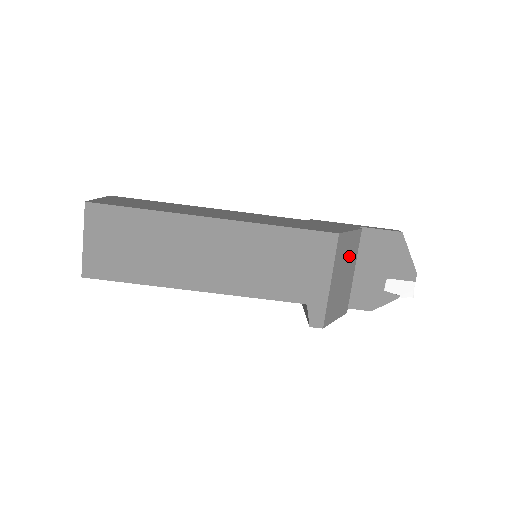
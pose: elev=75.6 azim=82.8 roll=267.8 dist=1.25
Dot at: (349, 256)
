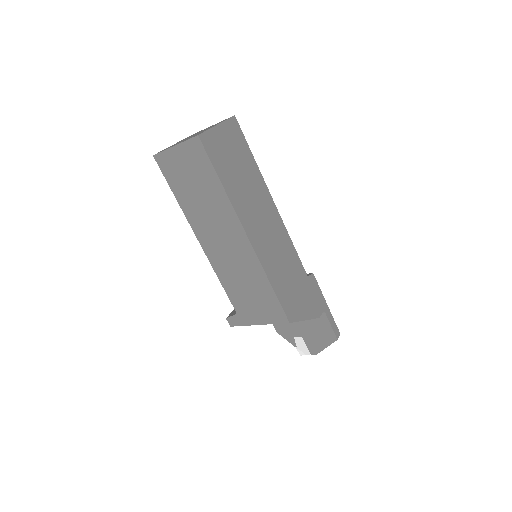
Dot at: occluded
